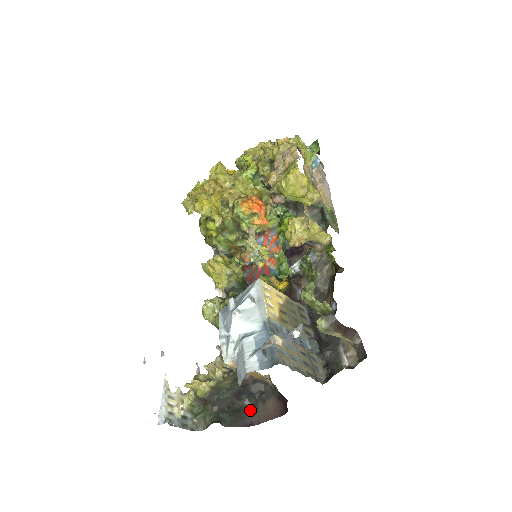
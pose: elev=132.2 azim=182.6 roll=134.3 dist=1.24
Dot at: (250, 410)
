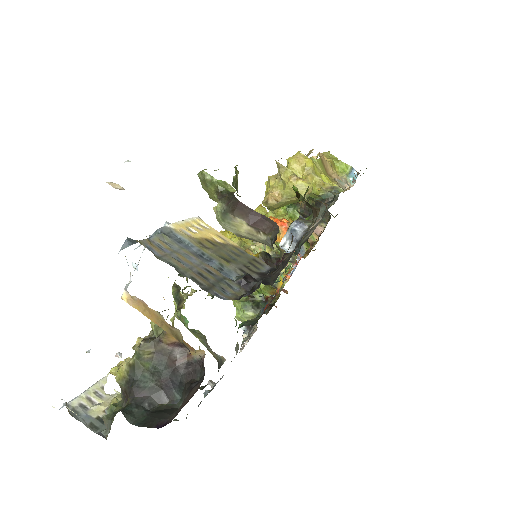
Dot at: (176, 410)
